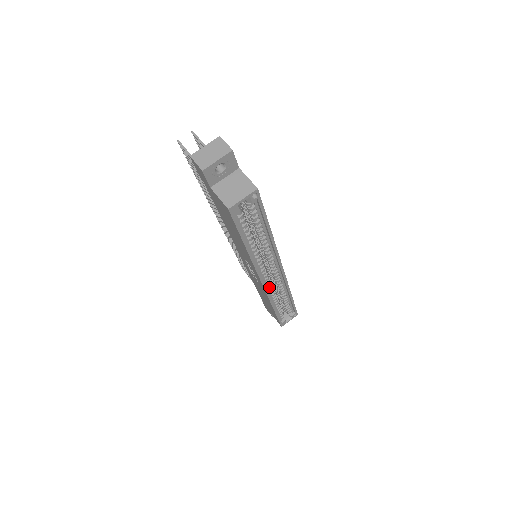
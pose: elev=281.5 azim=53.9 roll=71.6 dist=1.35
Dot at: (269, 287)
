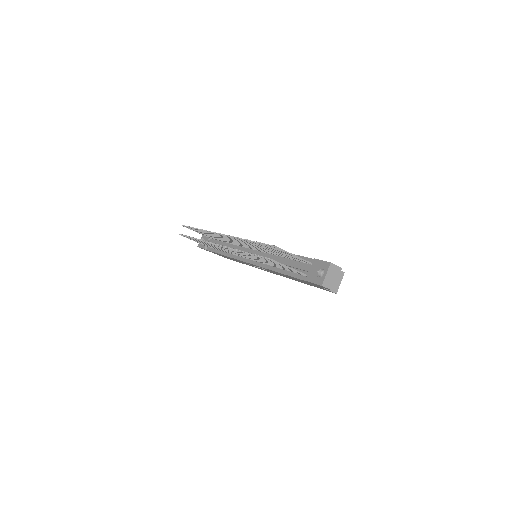
Dot at: occluded
